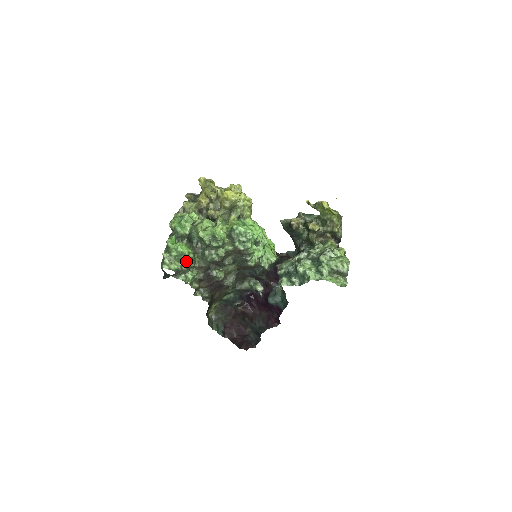
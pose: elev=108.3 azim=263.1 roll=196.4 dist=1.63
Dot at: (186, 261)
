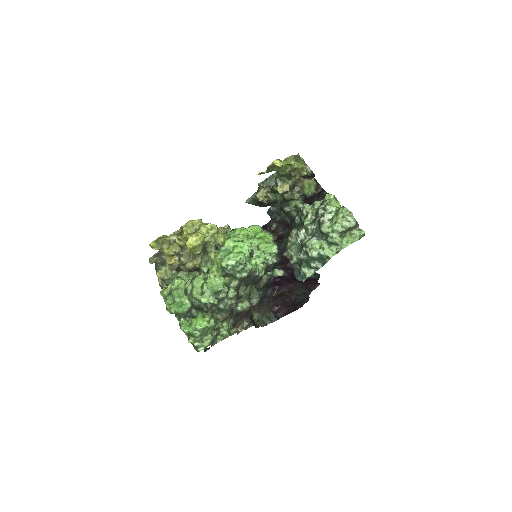
Dot at: (212, 328)
